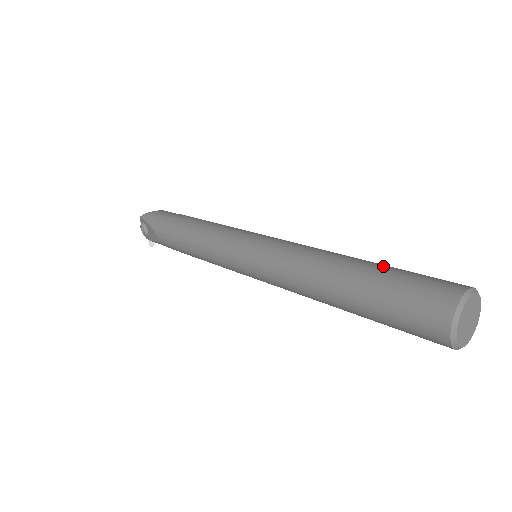
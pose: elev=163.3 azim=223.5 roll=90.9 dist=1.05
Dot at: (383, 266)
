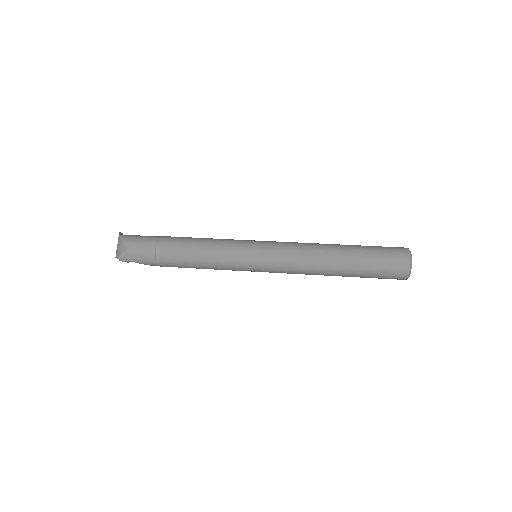
Dot at: (360, 258)
